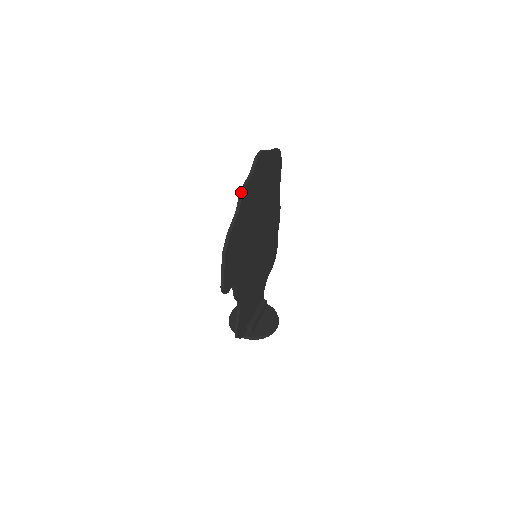
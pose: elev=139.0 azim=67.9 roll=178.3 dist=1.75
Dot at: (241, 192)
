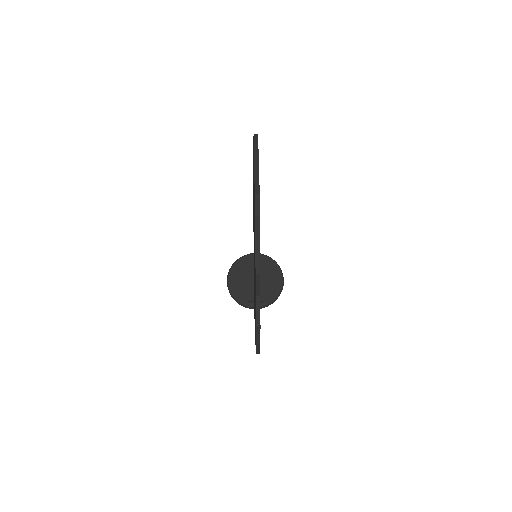
Dot at: (257, 276)
